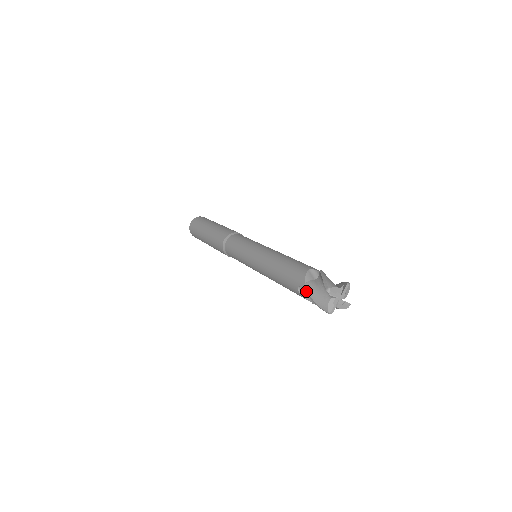
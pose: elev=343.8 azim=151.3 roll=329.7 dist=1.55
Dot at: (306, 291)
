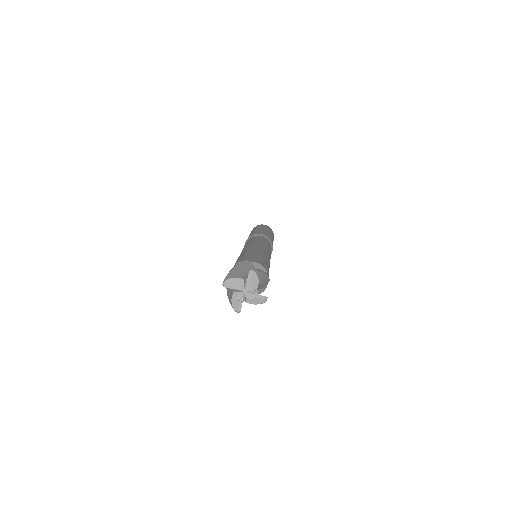
Dot at: (226, 288)
